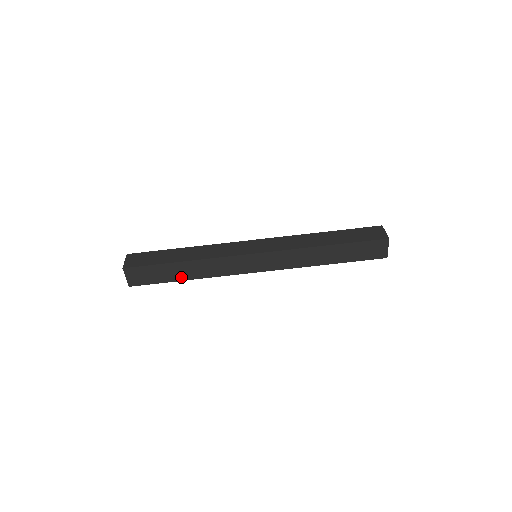
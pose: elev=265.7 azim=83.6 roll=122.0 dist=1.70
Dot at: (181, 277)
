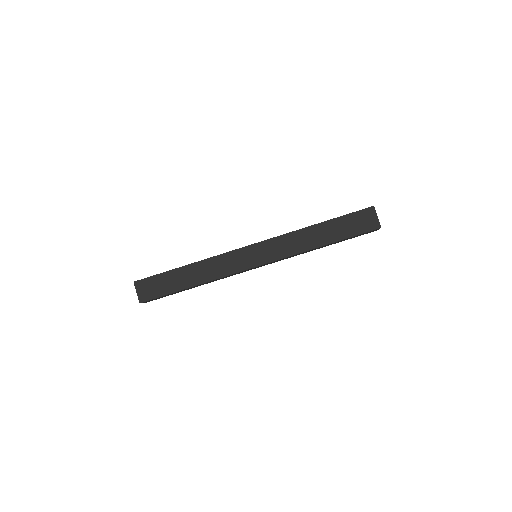
Dot at: (187, 284)
